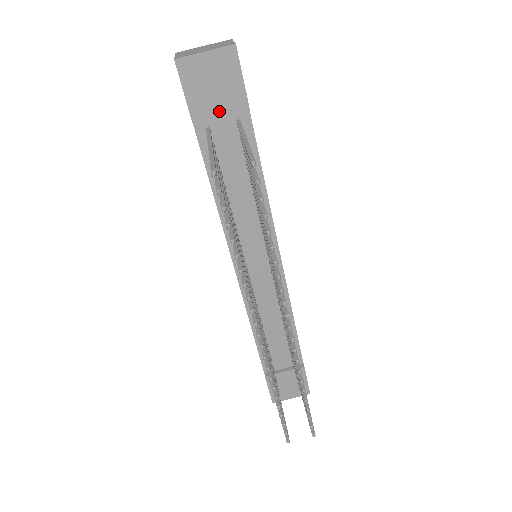
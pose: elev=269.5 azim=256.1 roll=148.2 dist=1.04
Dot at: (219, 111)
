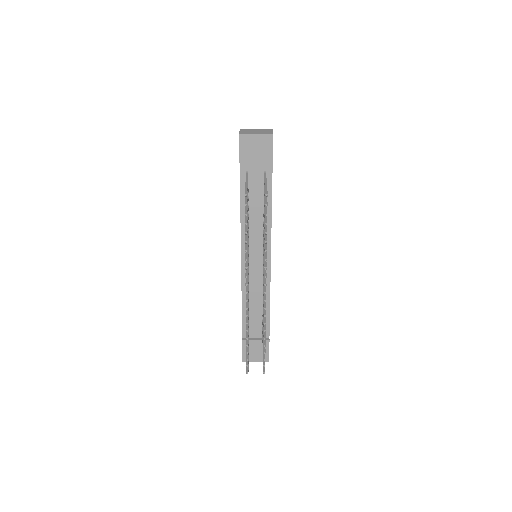
Dot at: (256, 165)
